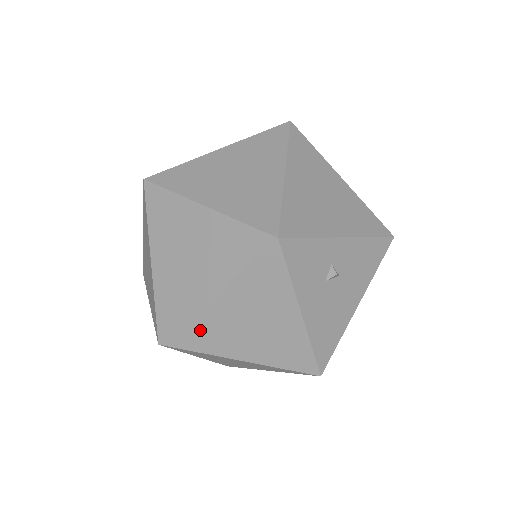
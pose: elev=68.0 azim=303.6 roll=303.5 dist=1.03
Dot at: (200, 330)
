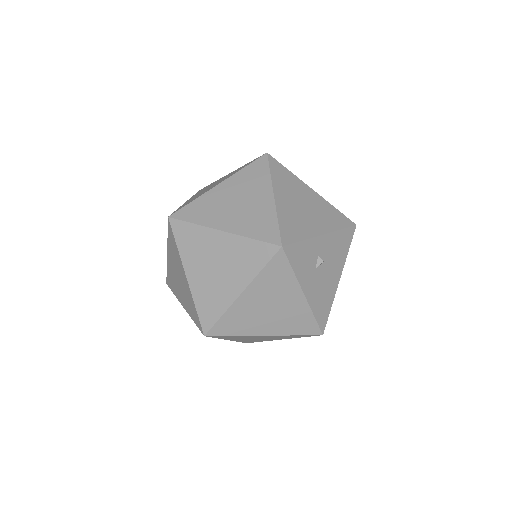
Dot at: (234, 320)
